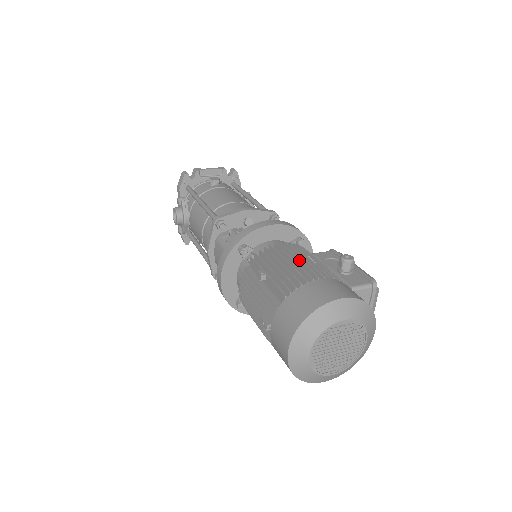
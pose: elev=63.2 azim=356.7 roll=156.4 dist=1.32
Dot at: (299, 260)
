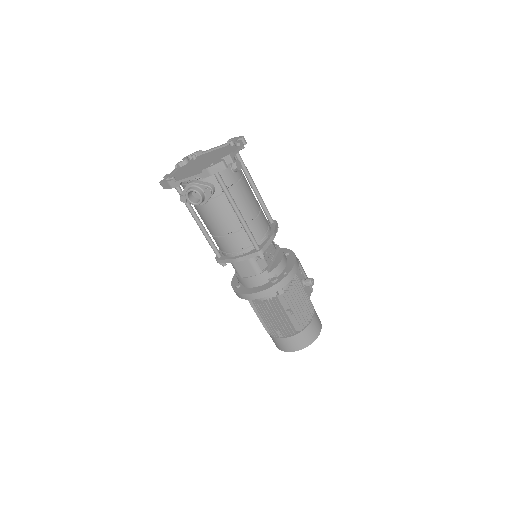
Dot at: (306, 301)
